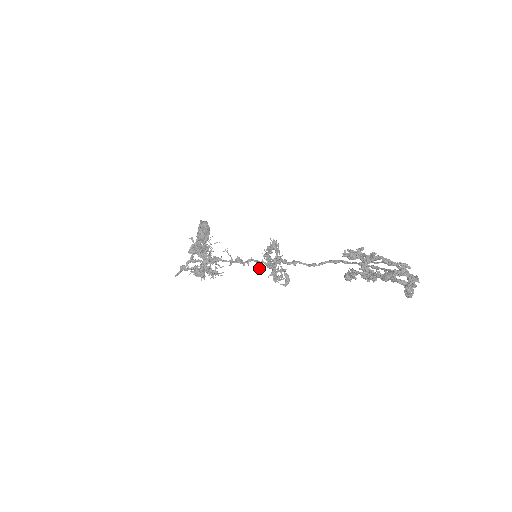
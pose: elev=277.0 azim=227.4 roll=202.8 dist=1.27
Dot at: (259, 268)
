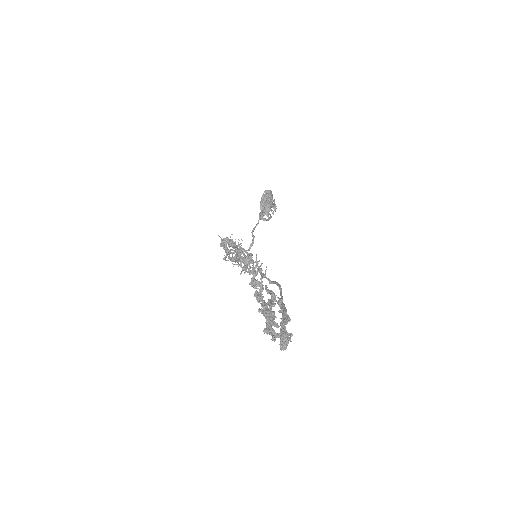
Dot at: occluded
